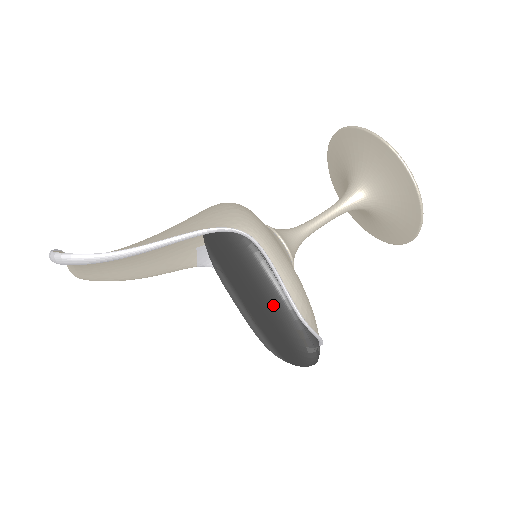
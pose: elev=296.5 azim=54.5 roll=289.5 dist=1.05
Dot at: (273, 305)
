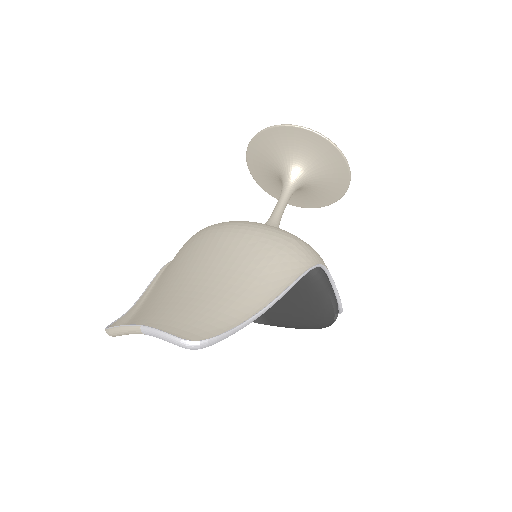
Dot at: (324, 306)
